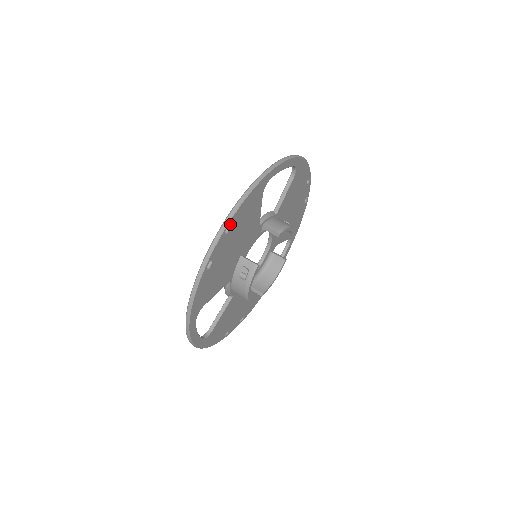
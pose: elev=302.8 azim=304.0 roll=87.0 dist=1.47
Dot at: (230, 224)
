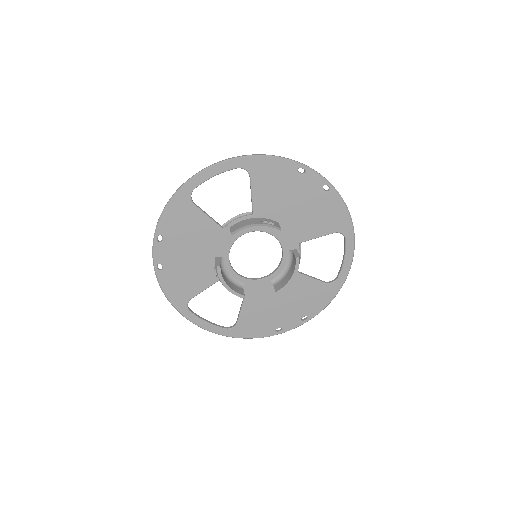
Dot at: occluded
